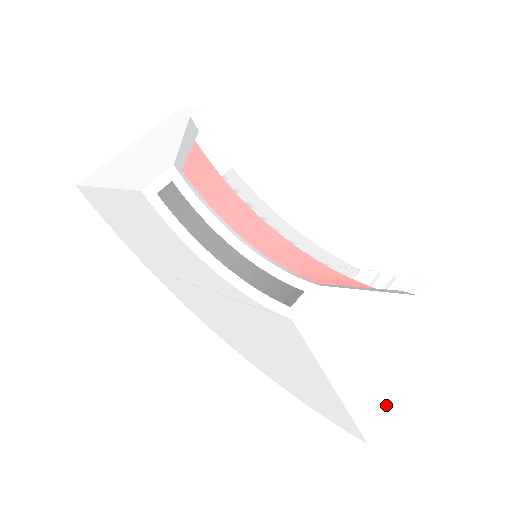
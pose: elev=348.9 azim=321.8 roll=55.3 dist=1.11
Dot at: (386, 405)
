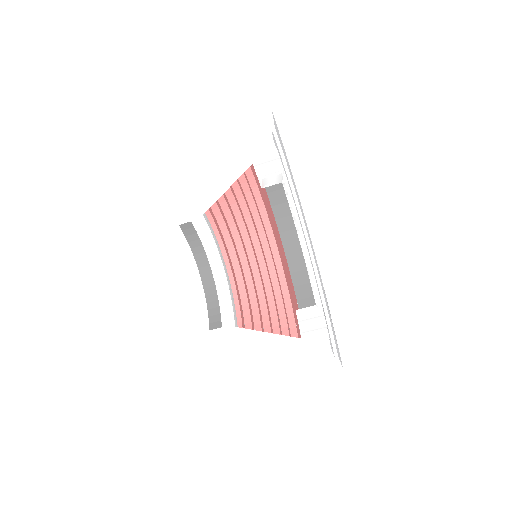
Dot at: (268, 382)
